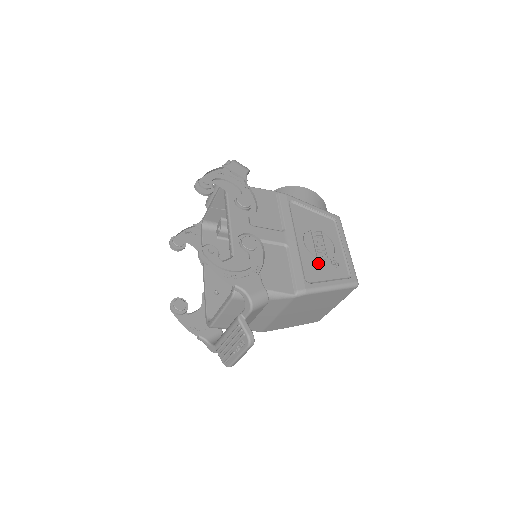
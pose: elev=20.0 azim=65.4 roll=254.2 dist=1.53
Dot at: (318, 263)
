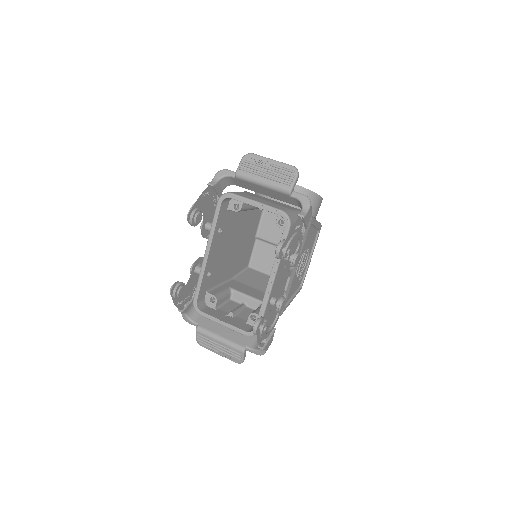
Dot at: (295, 283)
